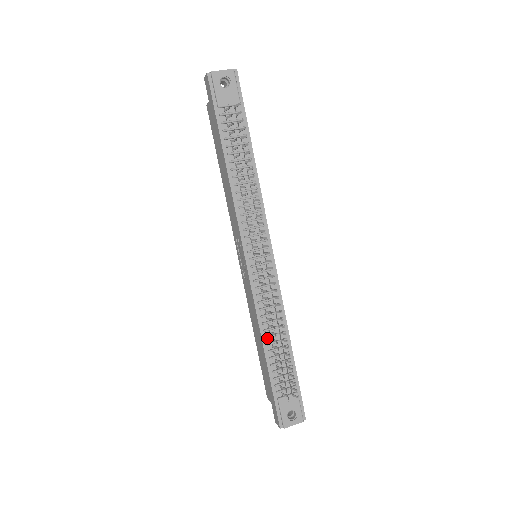
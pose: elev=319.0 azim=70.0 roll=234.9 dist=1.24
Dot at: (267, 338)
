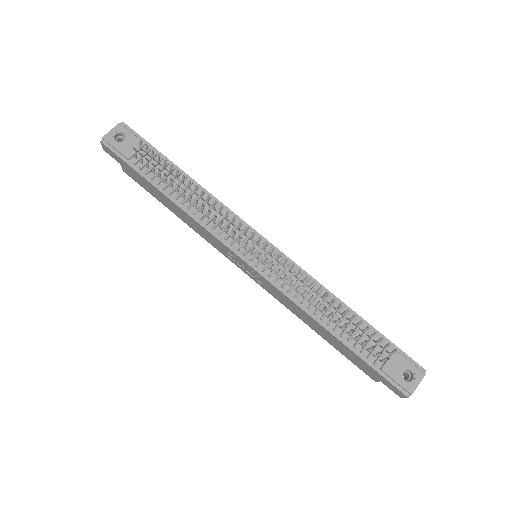
Dot at: (323, 319)
